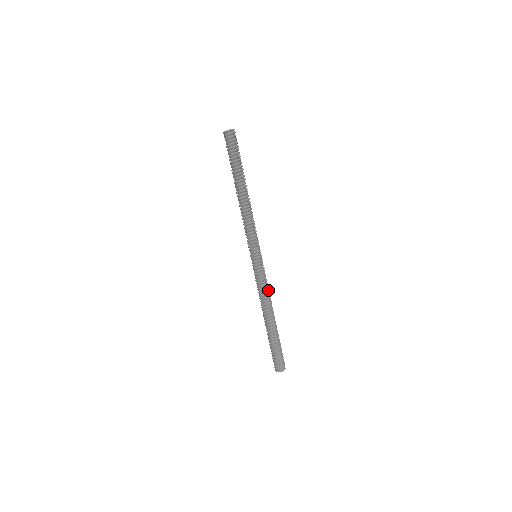
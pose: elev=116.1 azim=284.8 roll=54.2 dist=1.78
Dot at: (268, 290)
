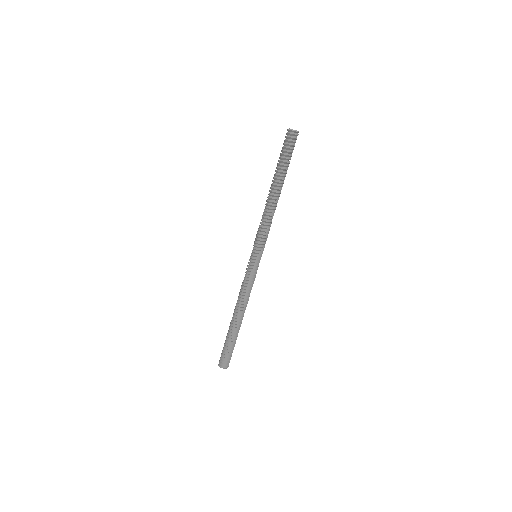
Dot at: (250, 292)
